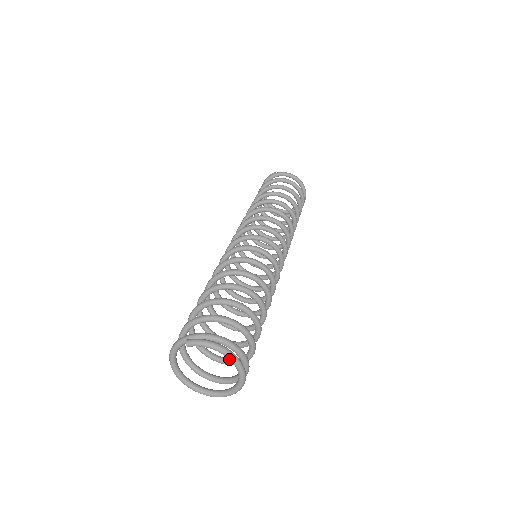
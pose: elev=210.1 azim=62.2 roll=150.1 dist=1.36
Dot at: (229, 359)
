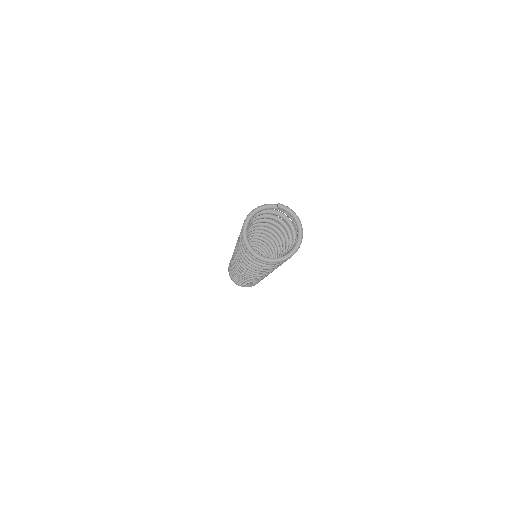
Dot at: (299, 229)
